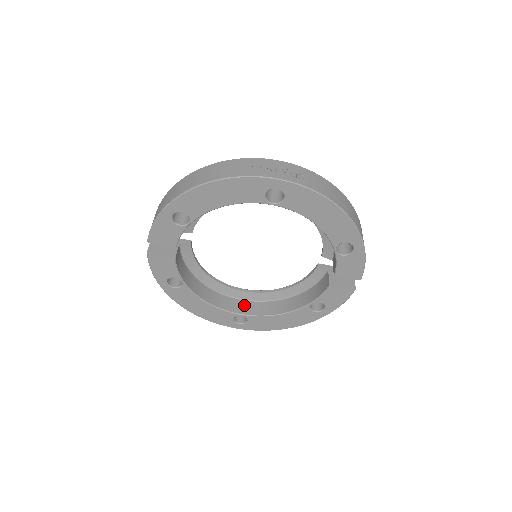
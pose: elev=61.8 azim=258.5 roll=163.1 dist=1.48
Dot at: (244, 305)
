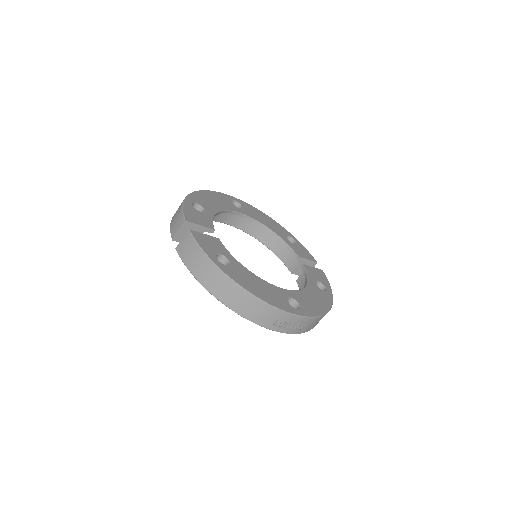
Dot at: (234, 218)
